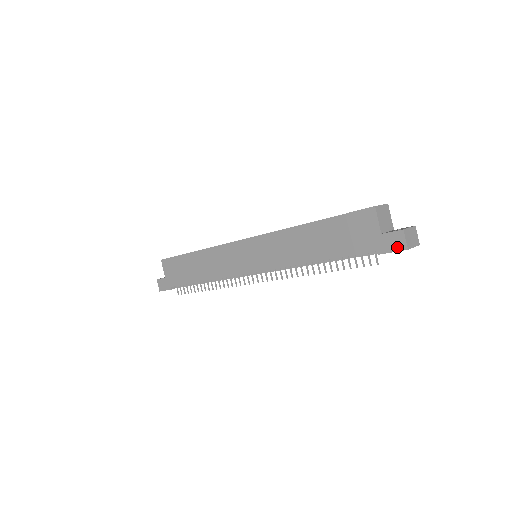
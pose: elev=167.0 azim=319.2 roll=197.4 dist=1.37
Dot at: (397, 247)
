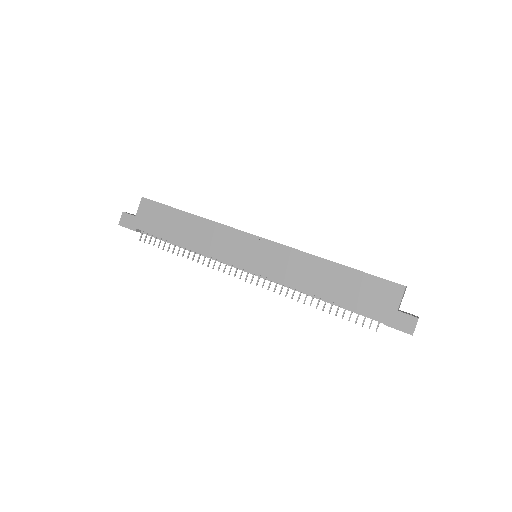
Dot at: (405, 328)
